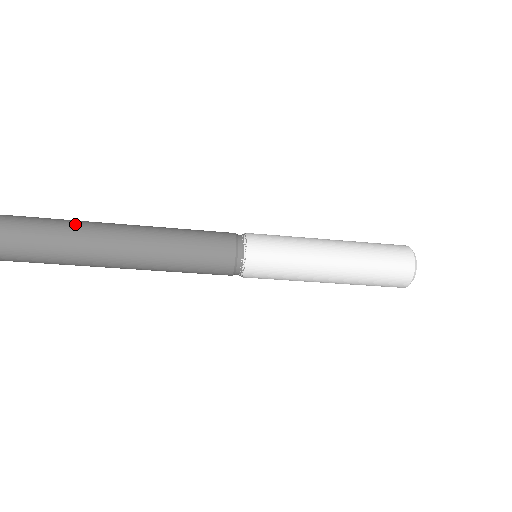
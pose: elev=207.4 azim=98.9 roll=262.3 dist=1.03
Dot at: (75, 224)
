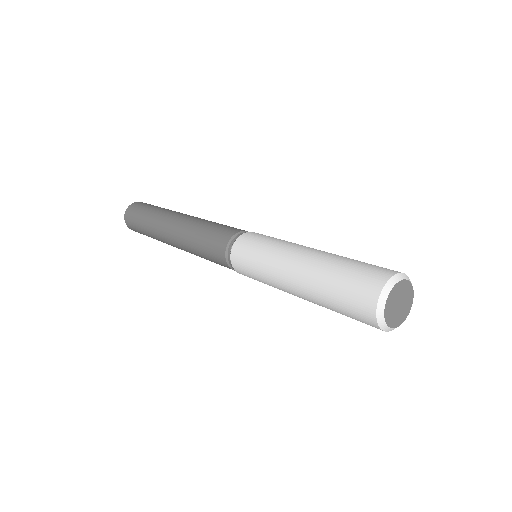
Dot at: (158, 218)
